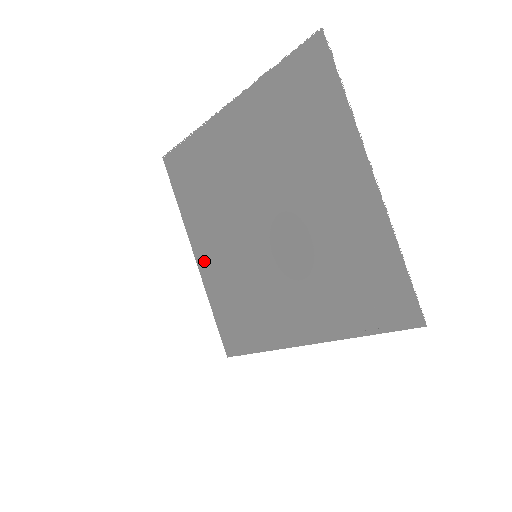
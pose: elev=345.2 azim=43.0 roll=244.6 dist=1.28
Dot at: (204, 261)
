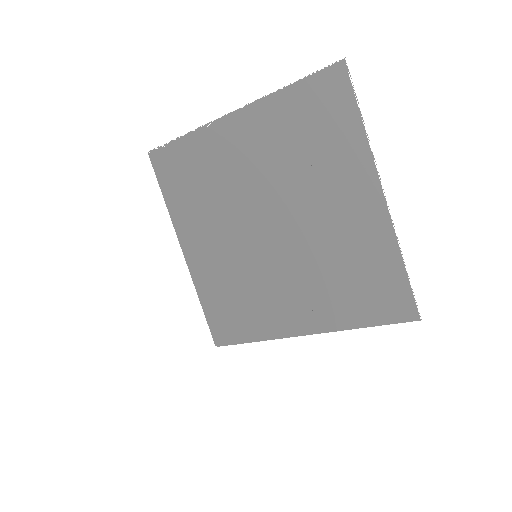
Dot at: (194, 258)
